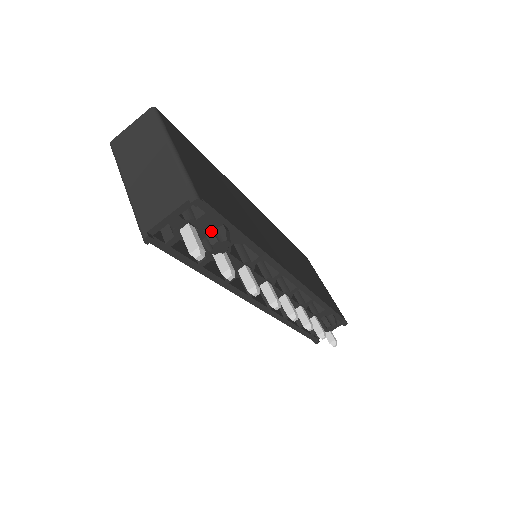
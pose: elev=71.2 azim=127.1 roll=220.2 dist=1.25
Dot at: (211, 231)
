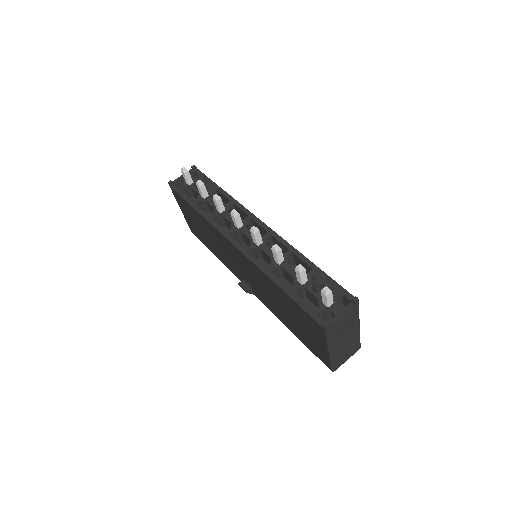
Dot at: occluded
